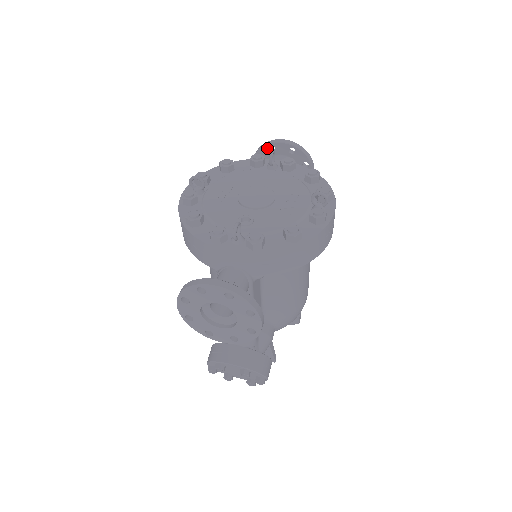
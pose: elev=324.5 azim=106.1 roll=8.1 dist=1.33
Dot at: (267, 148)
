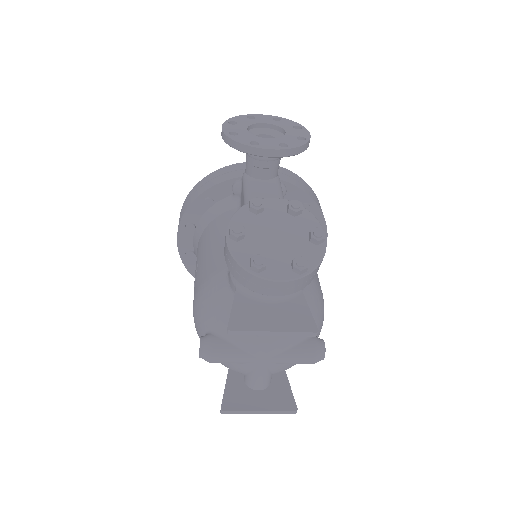
Dot at: occluded
